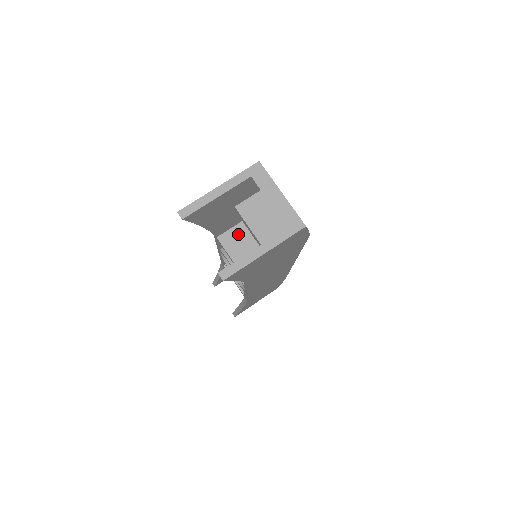
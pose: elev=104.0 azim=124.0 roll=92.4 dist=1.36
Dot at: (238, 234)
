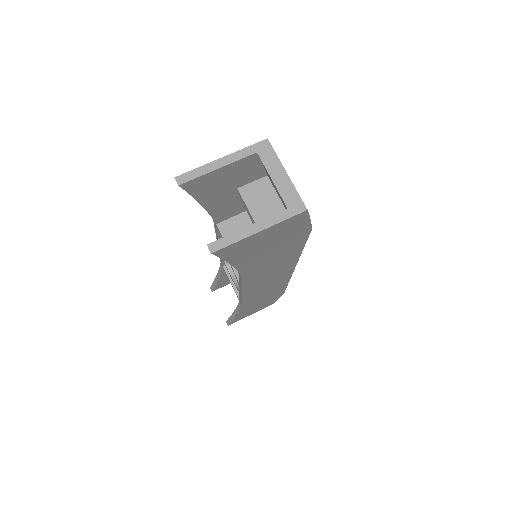
Dot at: (239, 224)
